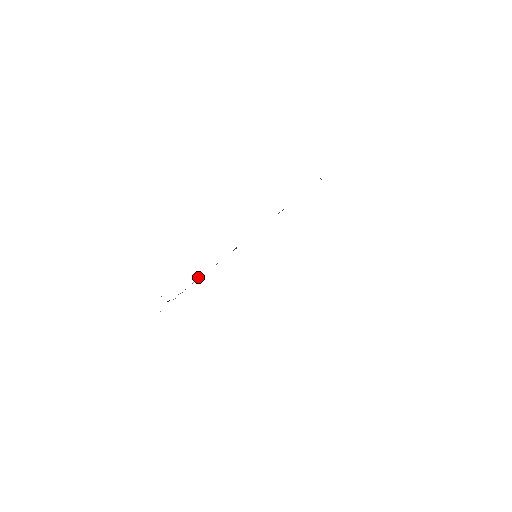
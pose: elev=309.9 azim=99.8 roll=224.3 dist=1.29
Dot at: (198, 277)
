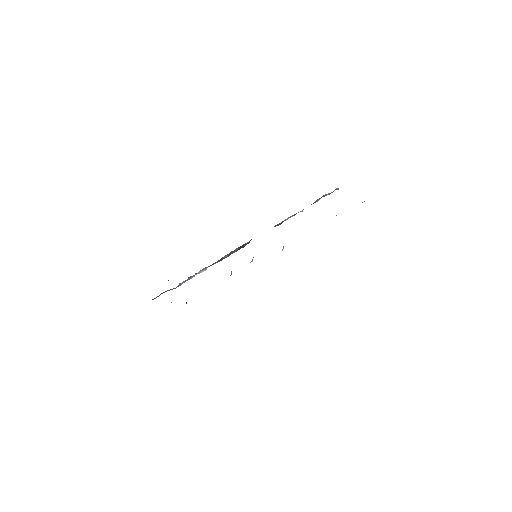
Dot at: (203, 268)
